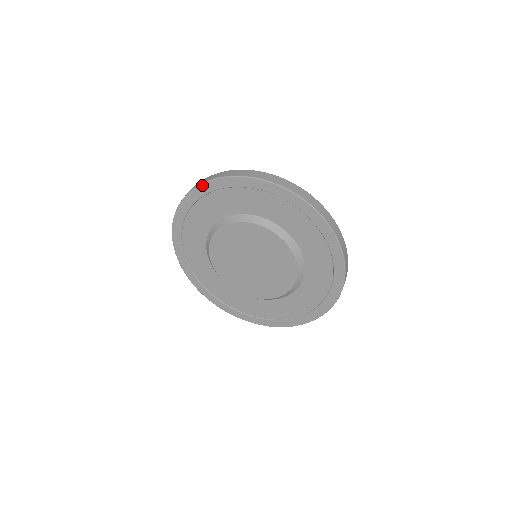
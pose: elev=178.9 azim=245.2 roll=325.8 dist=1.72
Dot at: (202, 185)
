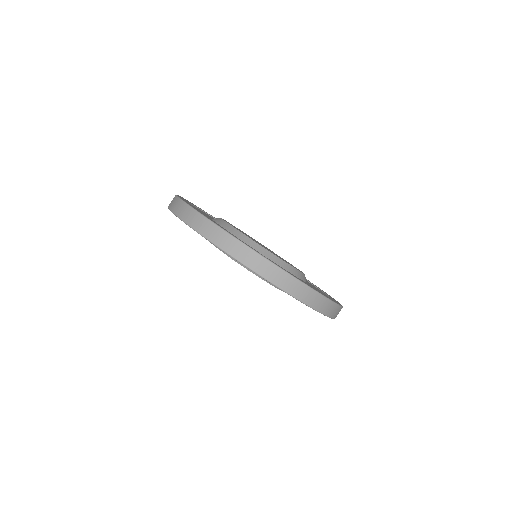
Dot at: occluded
